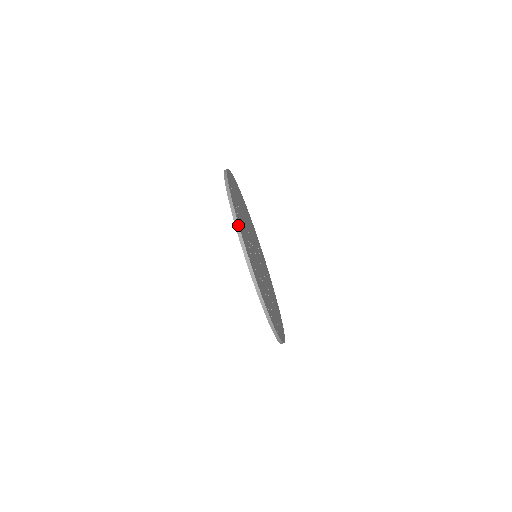
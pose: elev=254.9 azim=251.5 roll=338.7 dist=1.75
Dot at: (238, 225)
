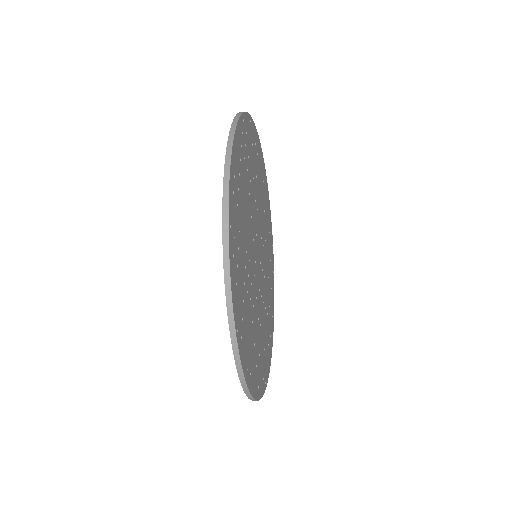
Dot at: (265, 389)
